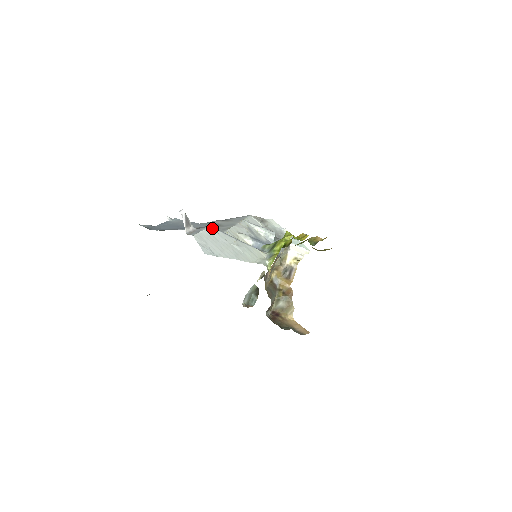
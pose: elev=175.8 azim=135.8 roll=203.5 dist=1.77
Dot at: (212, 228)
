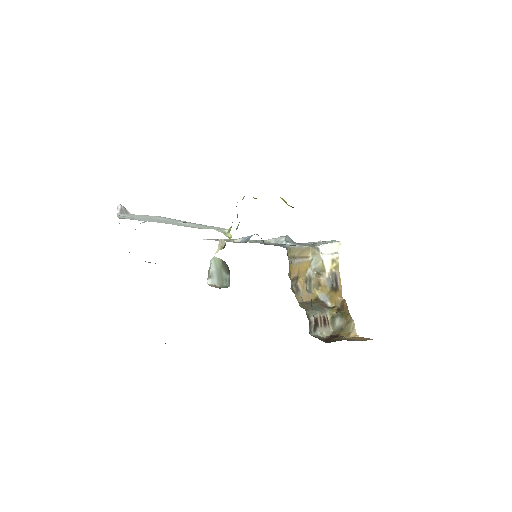
Dot at: (159, 216)
